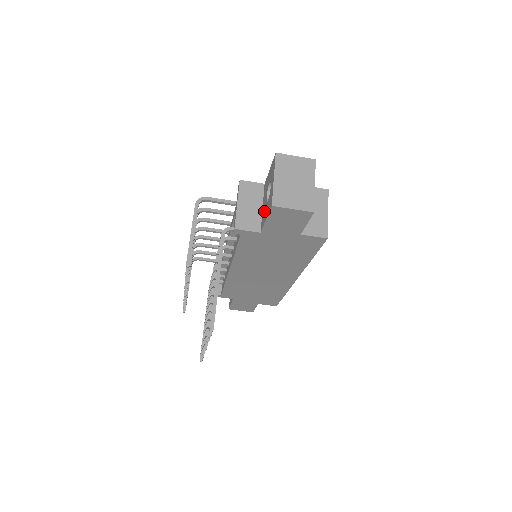
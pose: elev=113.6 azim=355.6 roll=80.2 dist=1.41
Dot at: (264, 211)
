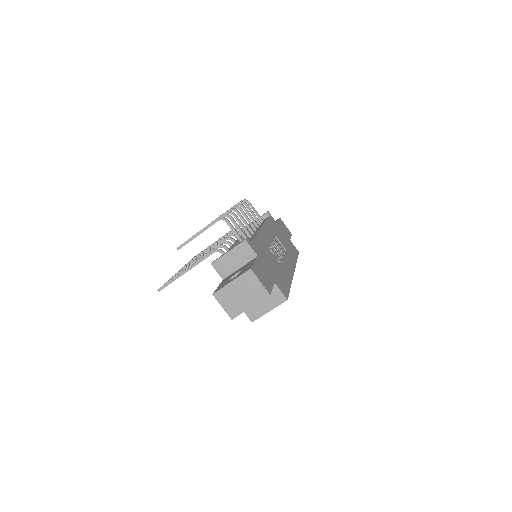
Dot at: (230, 276)
